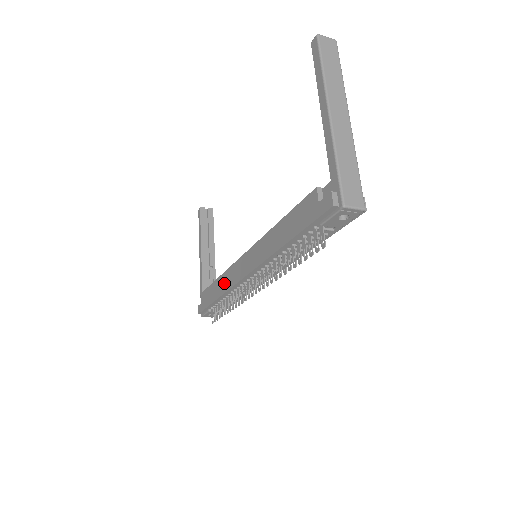
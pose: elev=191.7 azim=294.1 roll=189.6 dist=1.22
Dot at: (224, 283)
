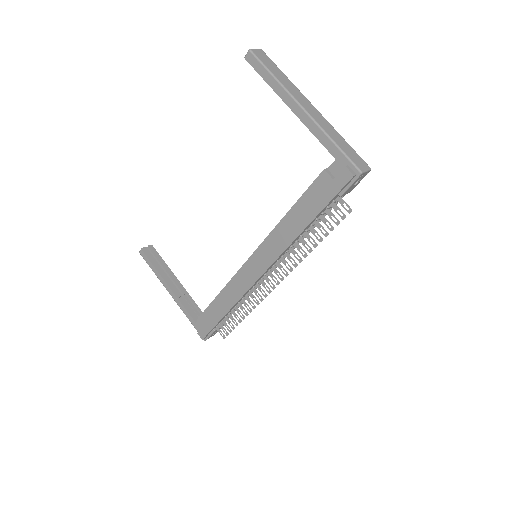
Dot at: (230, 295)
